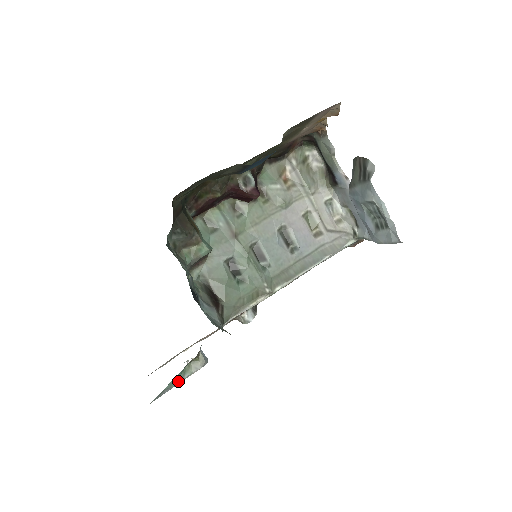
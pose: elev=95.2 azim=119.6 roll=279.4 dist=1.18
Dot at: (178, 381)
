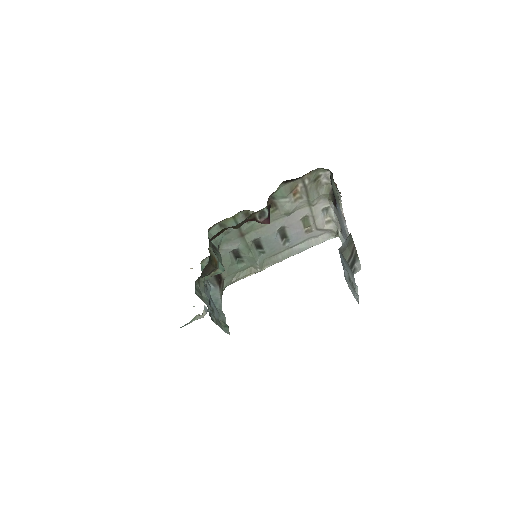
Dot at: (187, 324)
